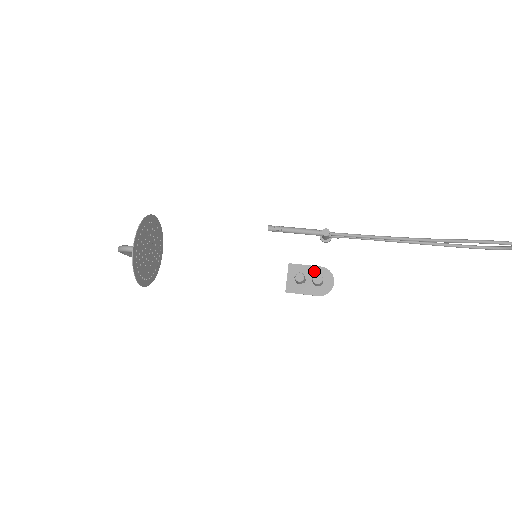
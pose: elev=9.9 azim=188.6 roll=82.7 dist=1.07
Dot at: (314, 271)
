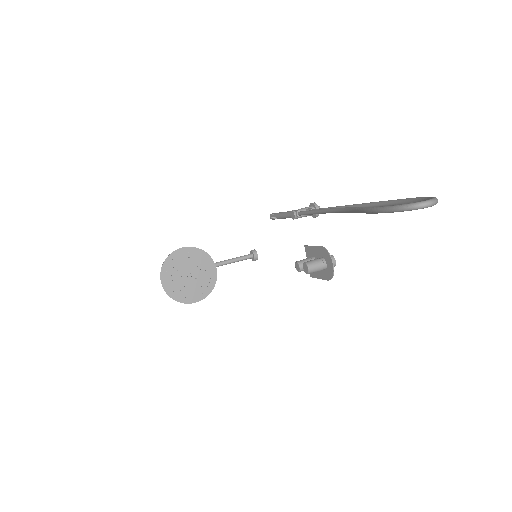
Dot at: (319, 252)
